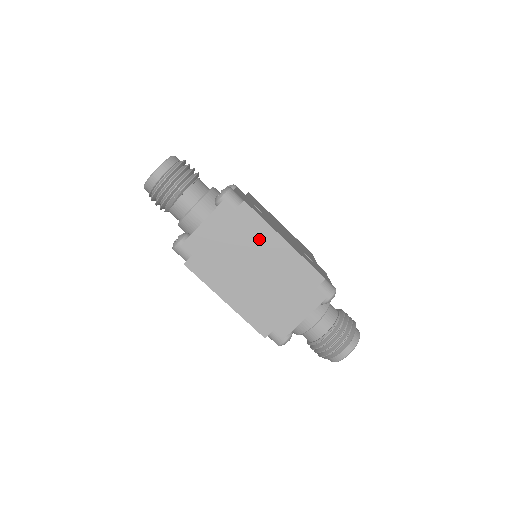
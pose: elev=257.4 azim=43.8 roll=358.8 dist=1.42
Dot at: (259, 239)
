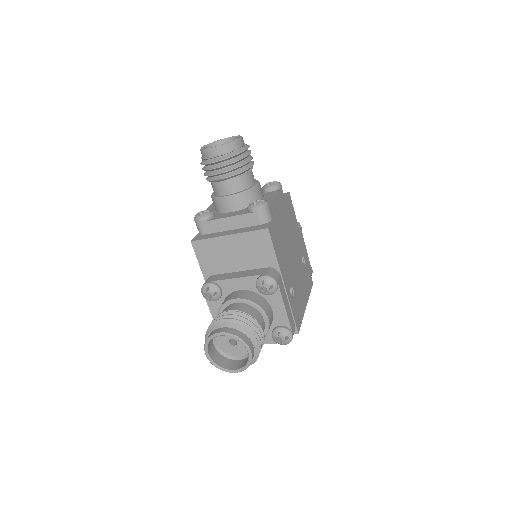
Dot at: occluded
